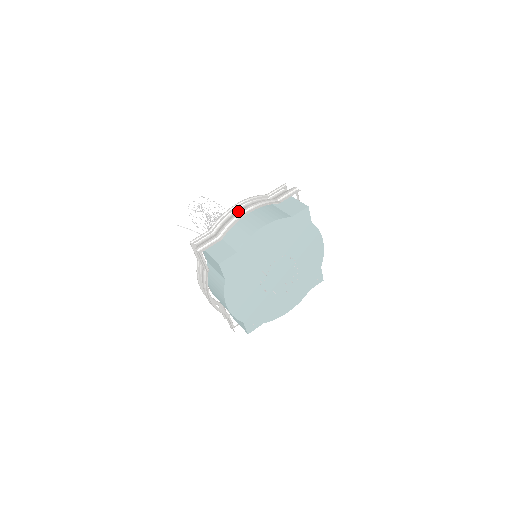
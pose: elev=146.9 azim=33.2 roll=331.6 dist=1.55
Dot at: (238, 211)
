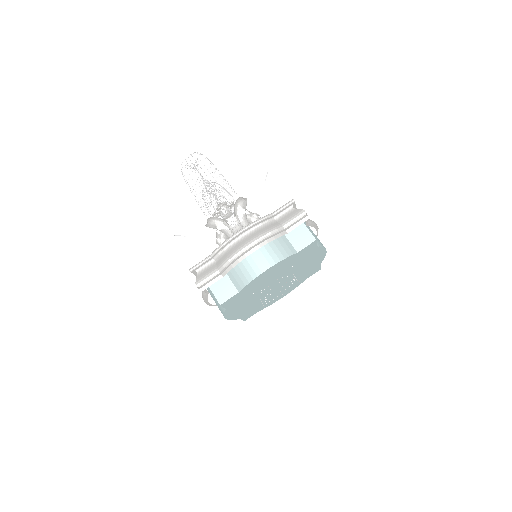
Dot at: (241, 241)
